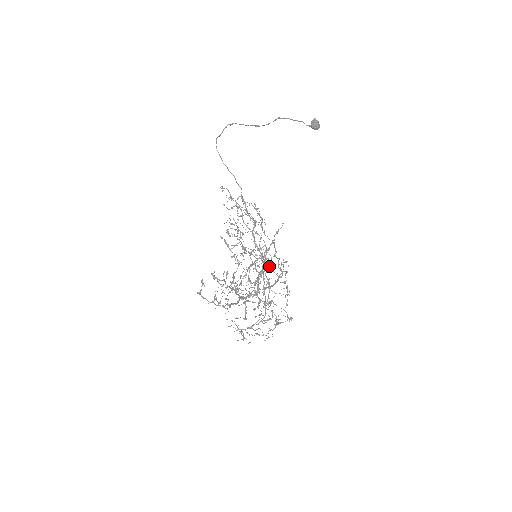
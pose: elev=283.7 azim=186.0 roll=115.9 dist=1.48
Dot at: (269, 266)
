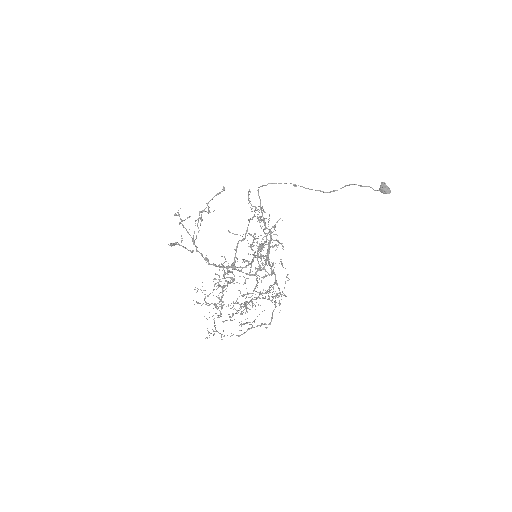
Dot at: occluded
